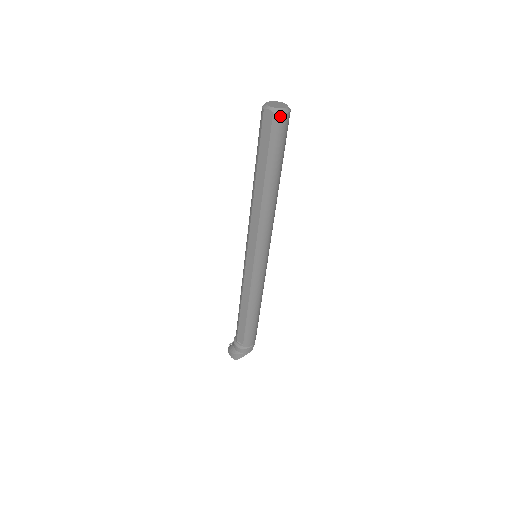
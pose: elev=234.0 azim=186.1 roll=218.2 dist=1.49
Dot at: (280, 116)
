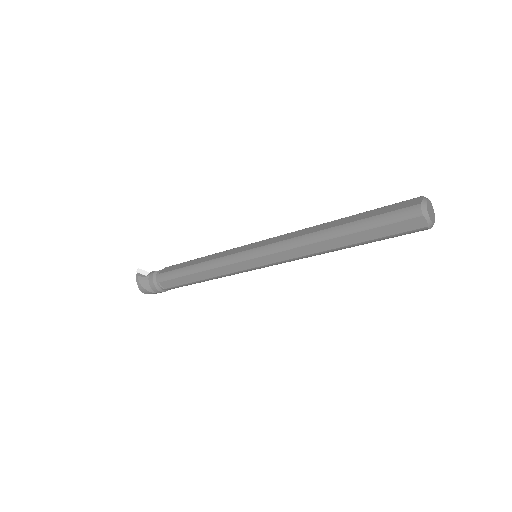
Dot at: (427, 229)
